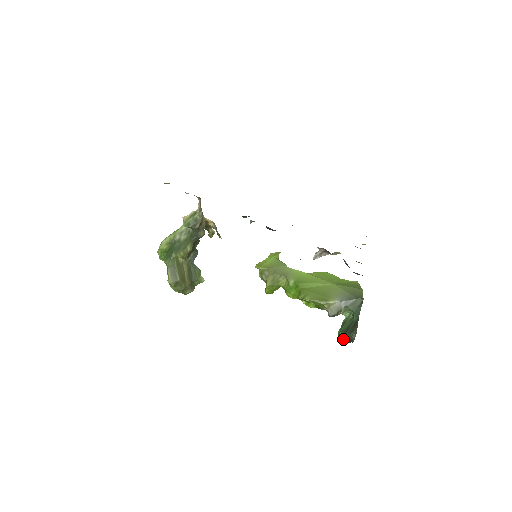
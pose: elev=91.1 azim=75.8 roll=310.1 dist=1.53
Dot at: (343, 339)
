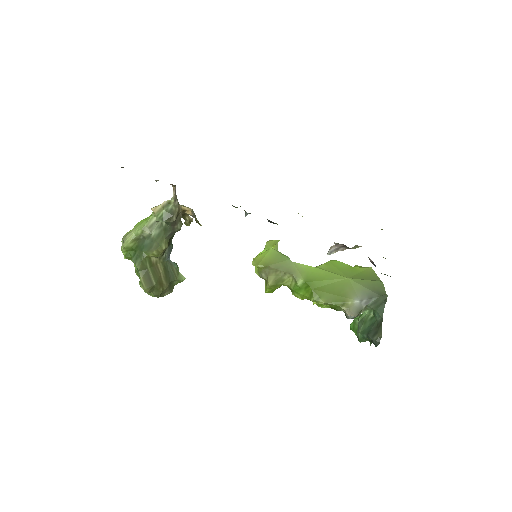
Dot at: (362, 340)
